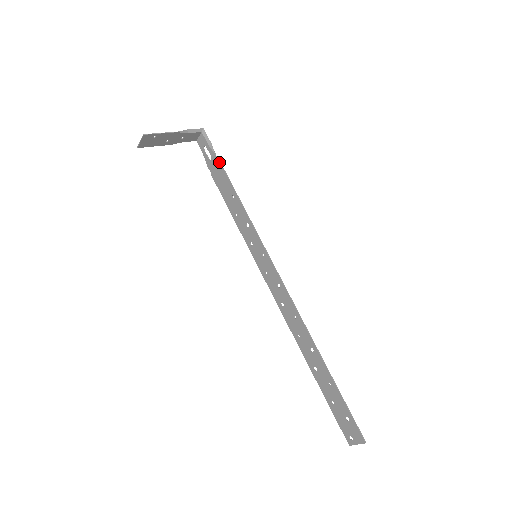
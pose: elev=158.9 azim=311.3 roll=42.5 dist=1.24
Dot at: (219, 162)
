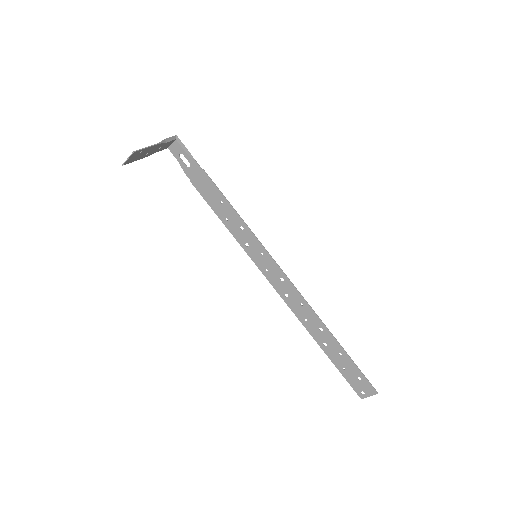
Dot at: (202, 169)
